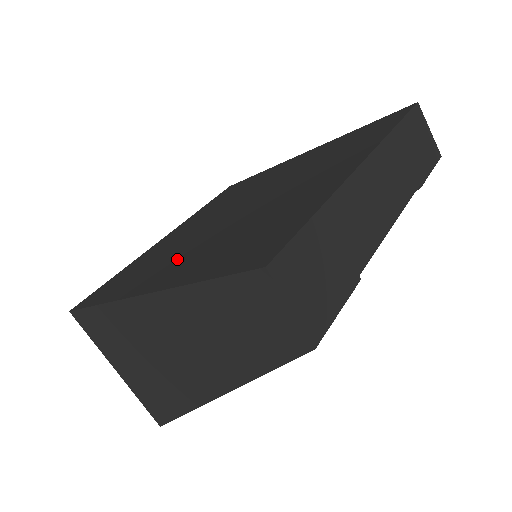
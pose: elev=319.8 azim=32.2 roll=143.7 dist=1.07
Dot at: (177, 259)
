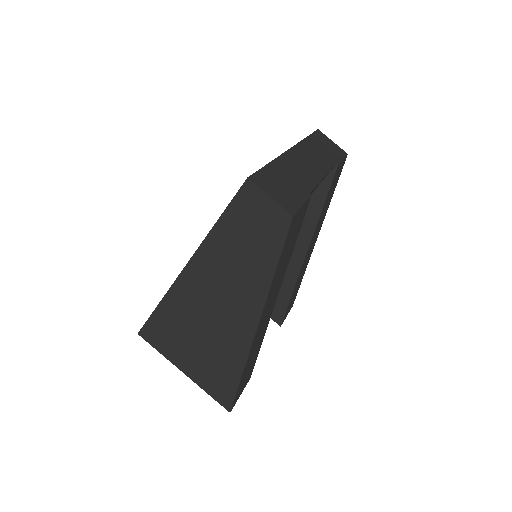
Dot at: occluded
